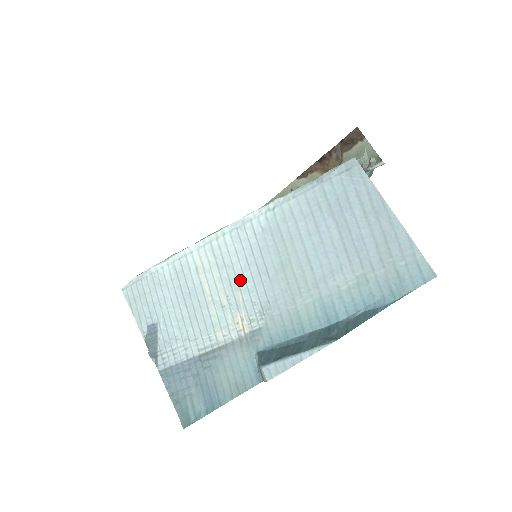
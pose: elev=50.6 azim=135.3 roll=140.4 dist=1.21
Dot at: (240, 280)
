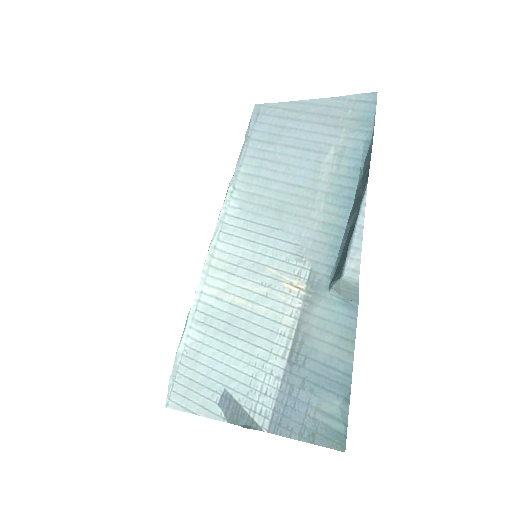
Dot at: (259, 260)
